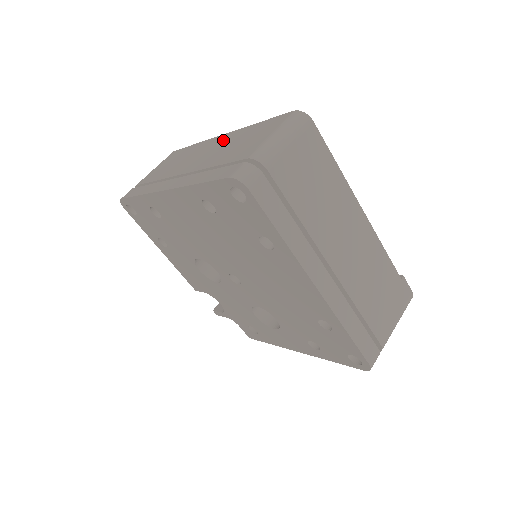
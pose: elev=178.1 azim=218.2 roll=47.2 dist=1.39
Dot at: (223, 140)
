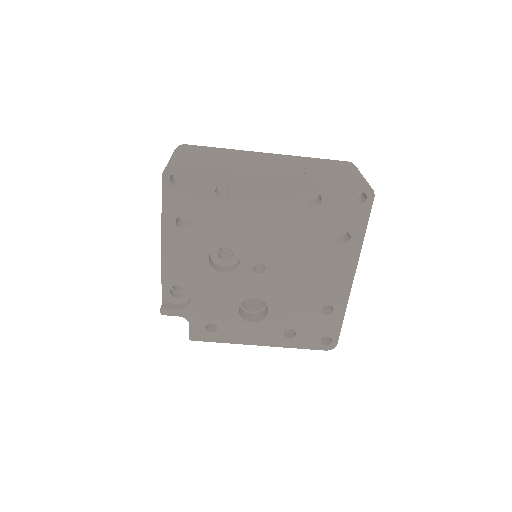
Dot at: (283, 157)
